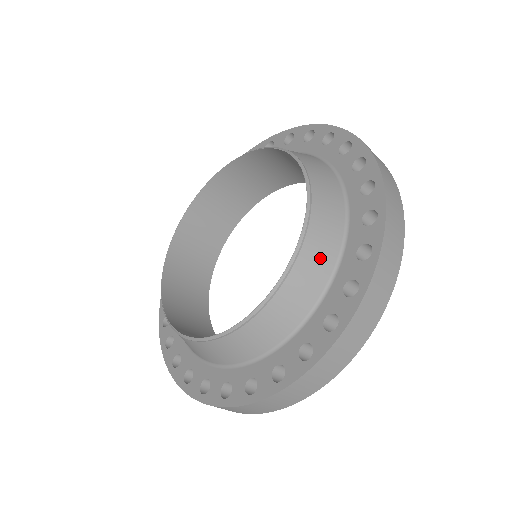
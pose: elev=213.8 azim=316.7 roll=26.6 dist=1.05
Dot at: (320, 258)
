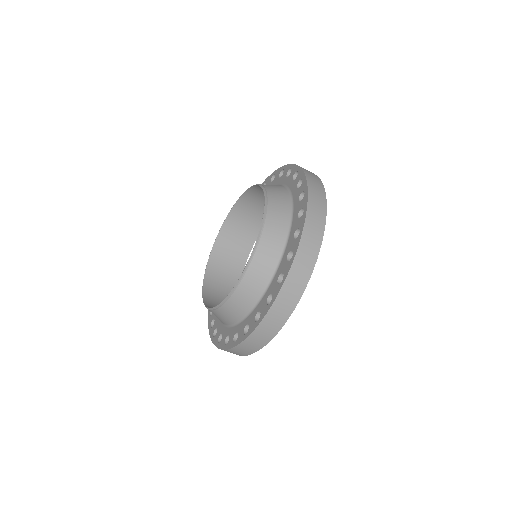
Dot at: (275, 186)
